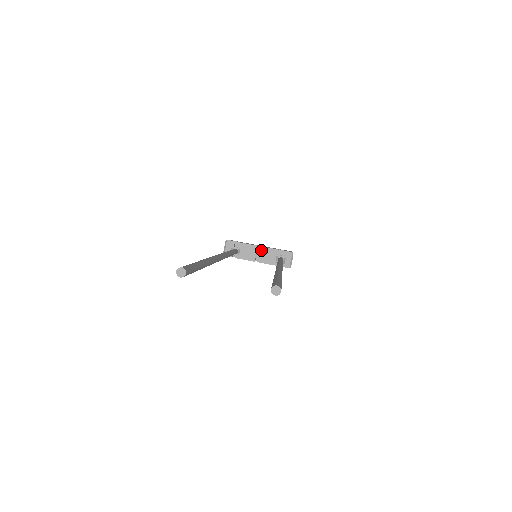
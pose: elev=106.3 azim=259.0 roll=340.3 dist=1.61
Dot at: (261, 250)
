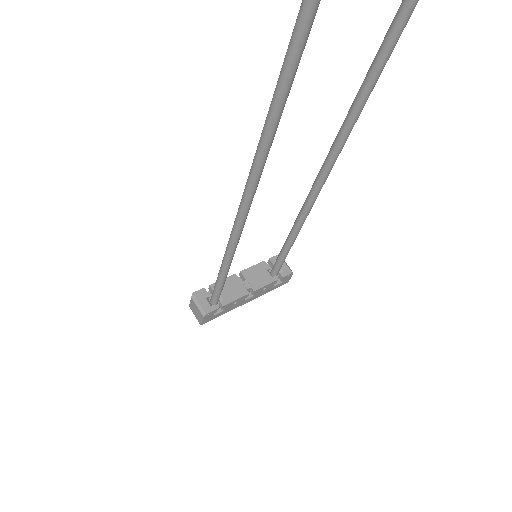
Dot at: (244, 275)
